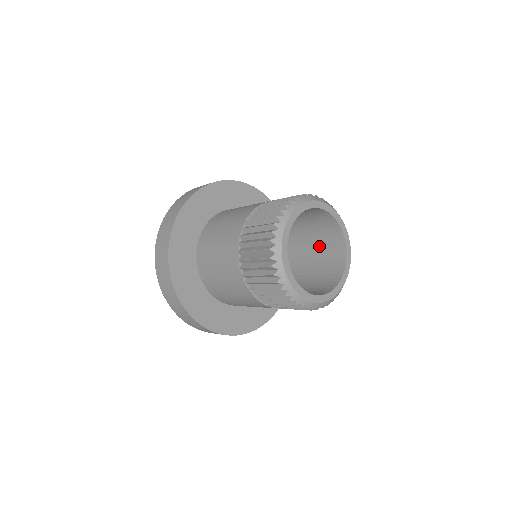
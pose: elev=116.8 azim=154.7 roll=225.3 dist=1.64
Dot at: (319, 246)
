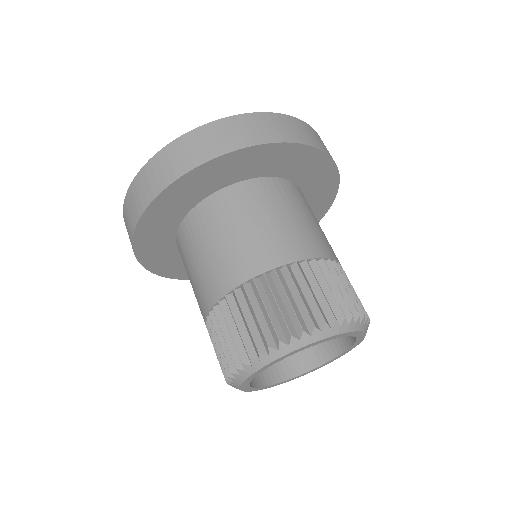
Dot at: occluded
